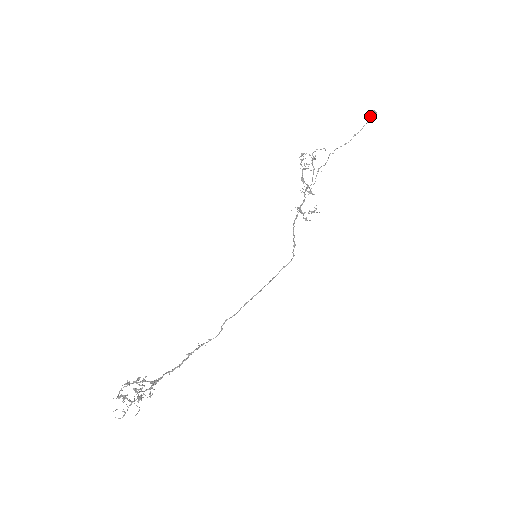
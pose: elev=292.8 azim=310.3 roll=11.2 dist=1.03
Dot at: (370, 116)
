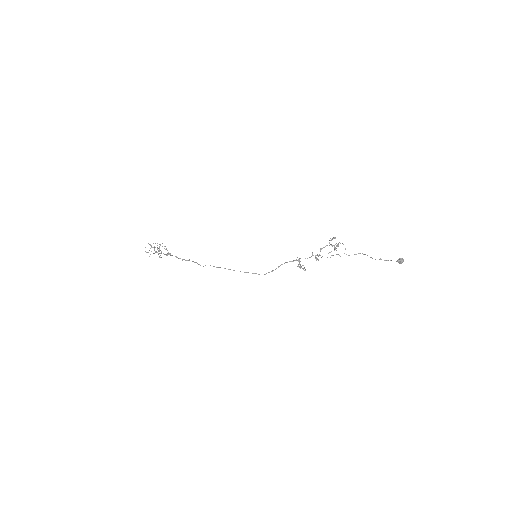
Dot at: (399, 259)
